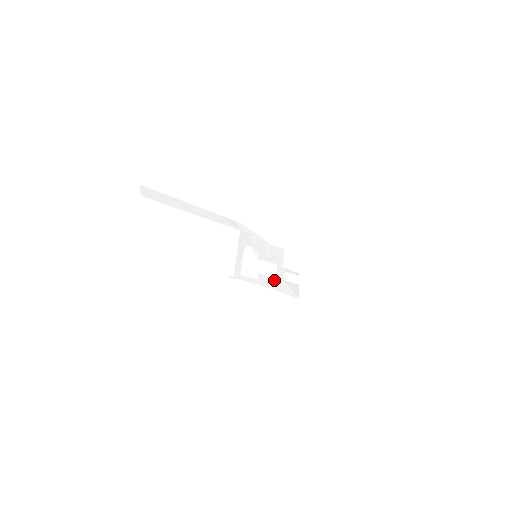
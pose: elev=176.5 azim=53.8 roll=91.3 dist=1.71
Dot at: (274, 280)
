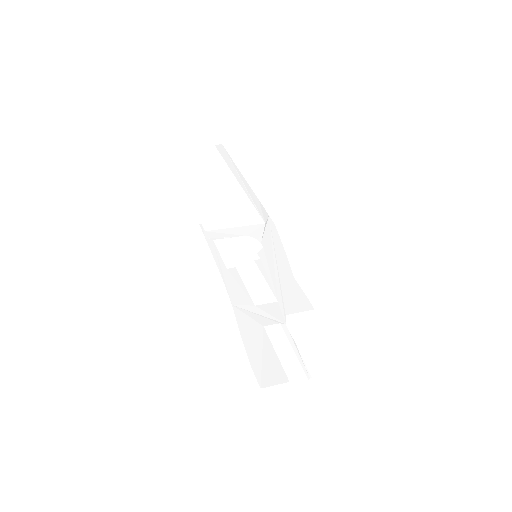
Dot at: (248, 303)
